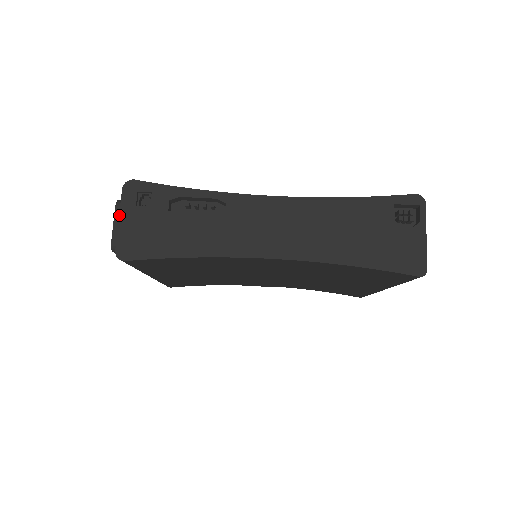
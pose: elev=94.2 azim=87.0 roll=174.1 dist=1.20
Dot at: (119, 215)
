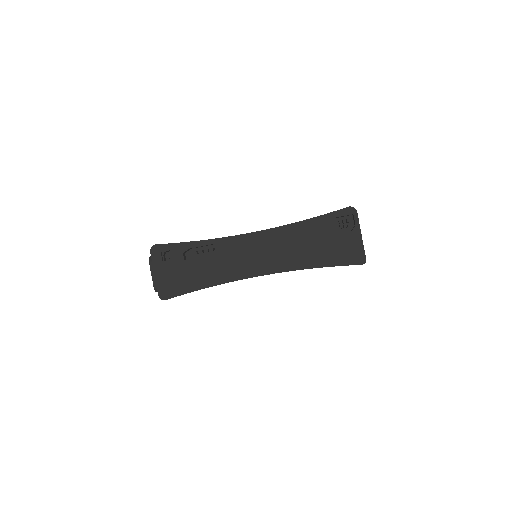
Dot at: (154, 271)
